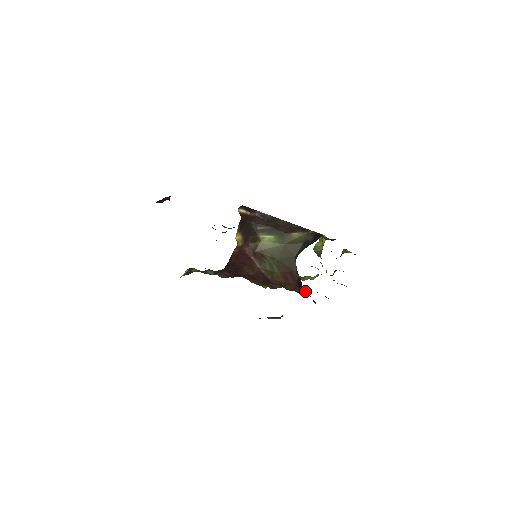
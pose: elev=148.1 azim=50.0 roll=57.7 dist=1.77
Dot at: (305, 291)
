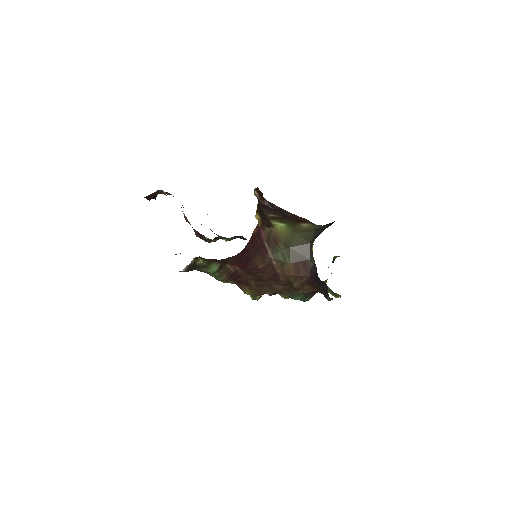
Dot at: (315, 286)
